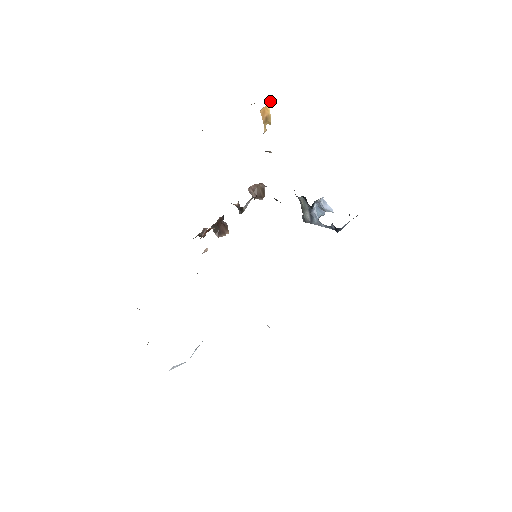
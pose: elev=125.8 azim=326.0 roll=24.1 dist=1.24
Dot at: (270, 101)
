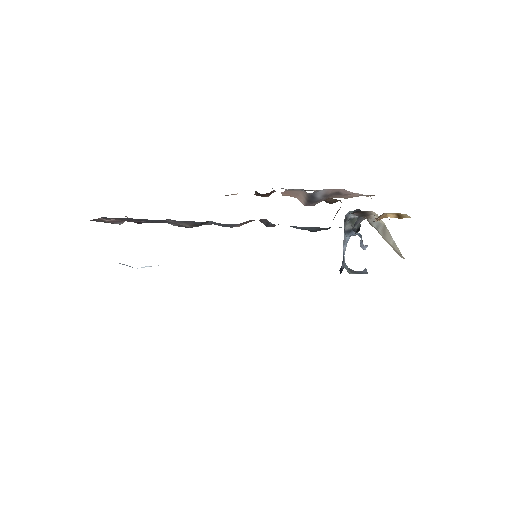
Dot at: occluded
